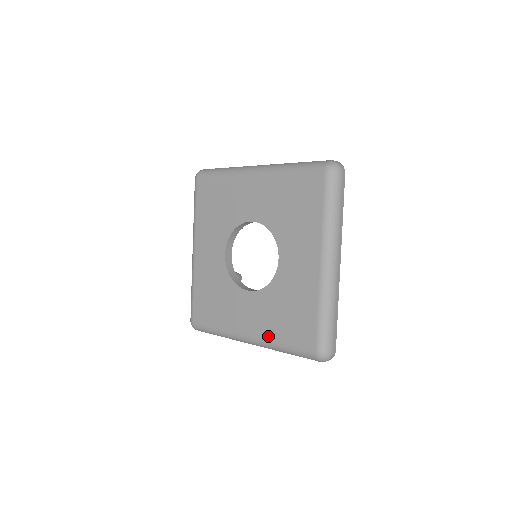
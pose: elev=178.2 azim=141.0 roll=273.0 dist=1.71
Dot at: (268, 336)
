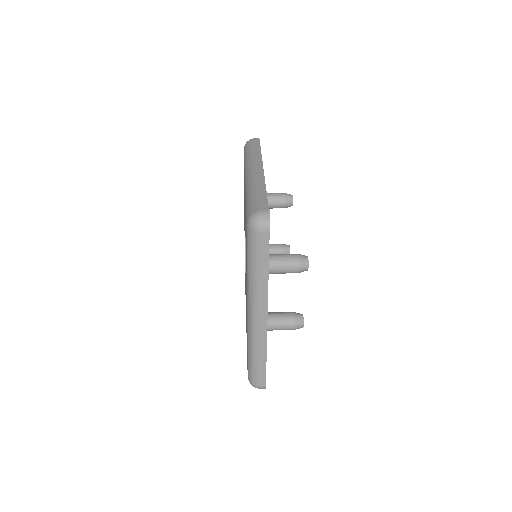
Dot at: occluded
